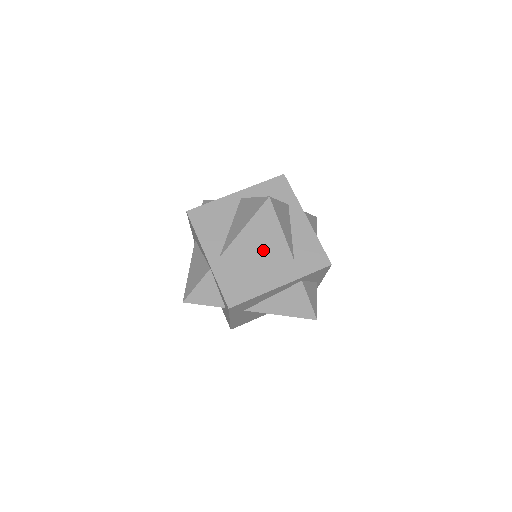
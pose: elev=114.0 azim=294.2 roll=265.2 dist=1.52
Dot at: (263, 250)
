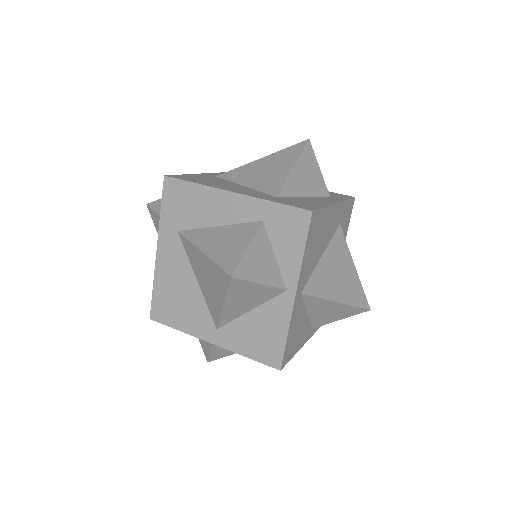
Dot at: (257, 180)
